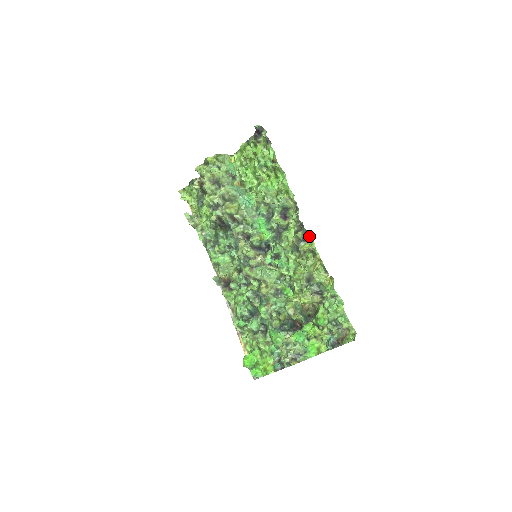
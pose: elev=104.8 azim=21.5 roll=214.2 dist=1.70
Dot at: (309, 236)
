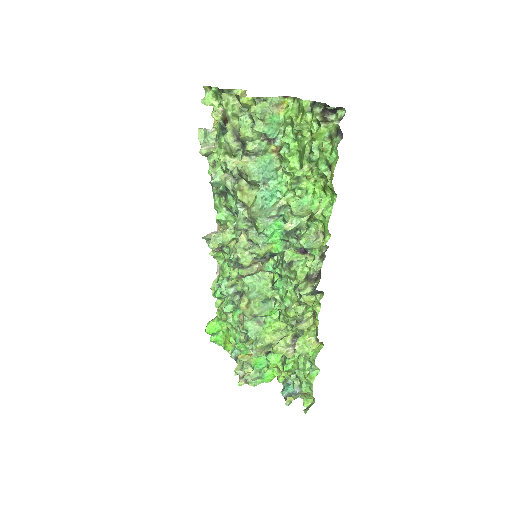
Dot at: (321, 292)
